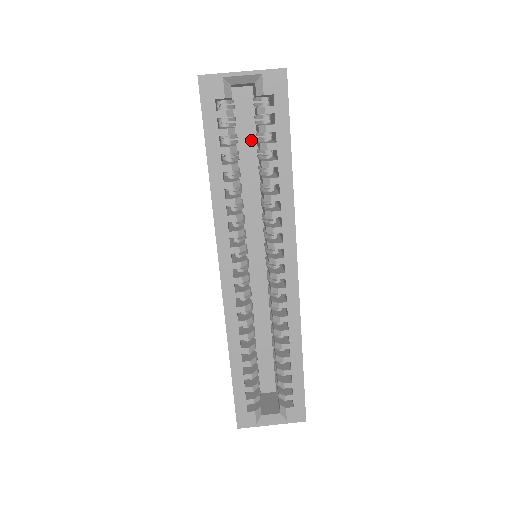
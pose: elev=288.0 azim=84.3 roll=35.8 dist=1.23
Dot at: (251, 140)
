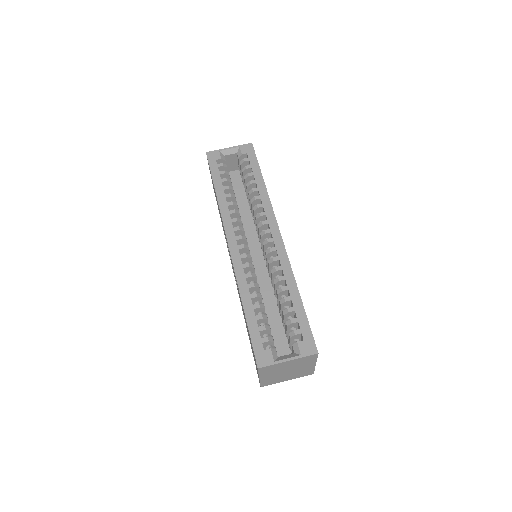
Dot at: (242, 193)
